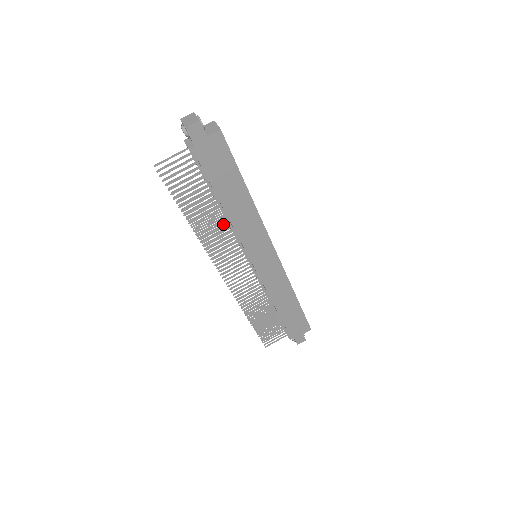
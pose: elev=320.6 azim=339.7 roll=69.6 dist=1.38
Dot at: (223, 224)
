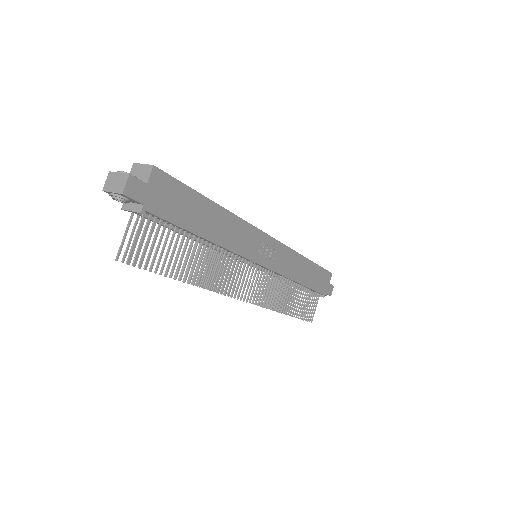
Dot at: (215, 255)
